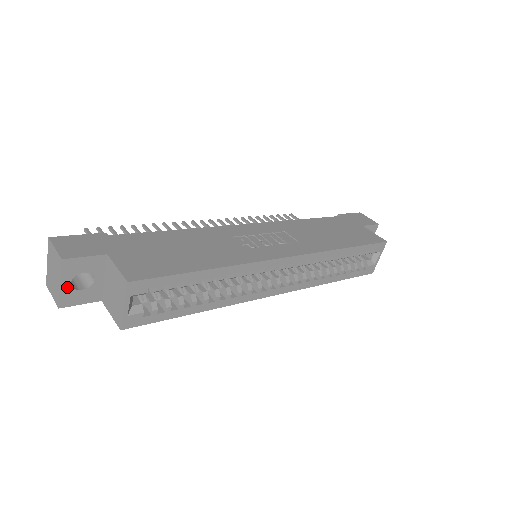
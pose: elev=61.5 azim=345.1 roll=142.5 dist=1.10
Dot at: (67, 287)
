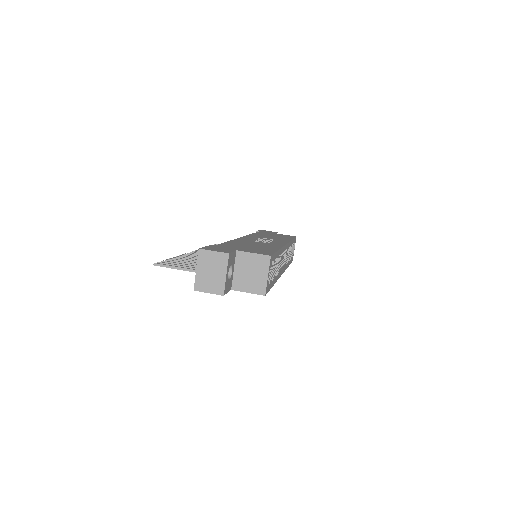
Dot at: (227, 277)
